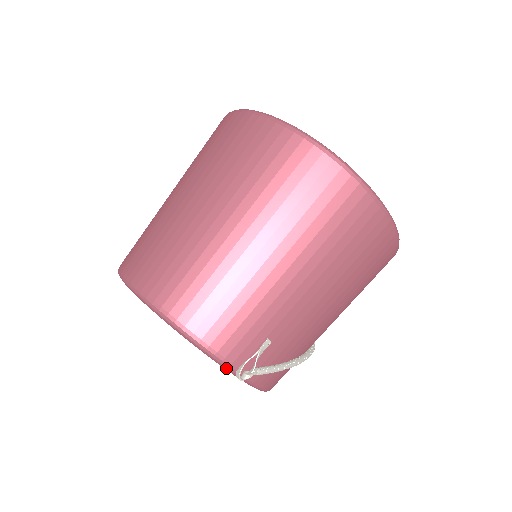
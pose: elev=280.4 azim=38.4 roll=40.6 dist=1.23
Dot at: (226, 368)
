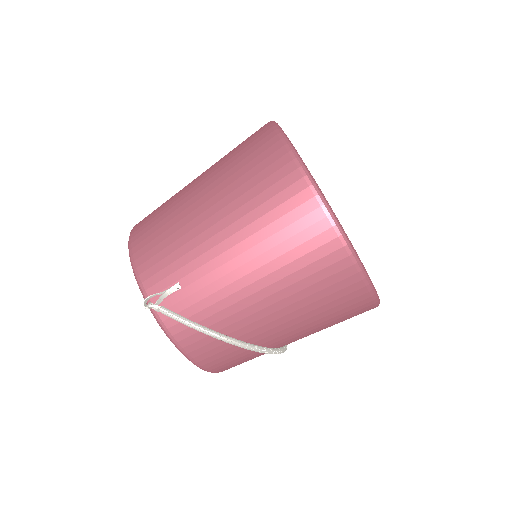
Dot at: occluded
